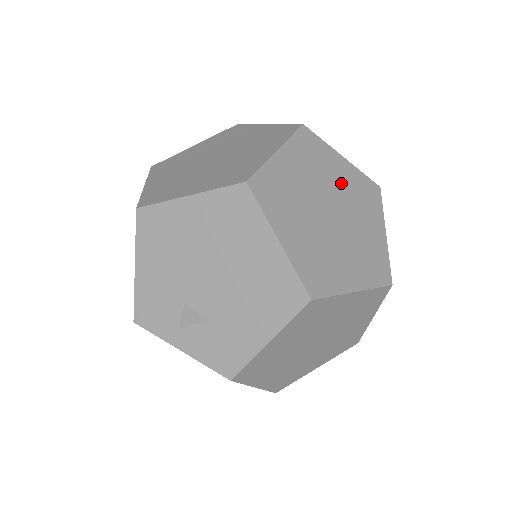
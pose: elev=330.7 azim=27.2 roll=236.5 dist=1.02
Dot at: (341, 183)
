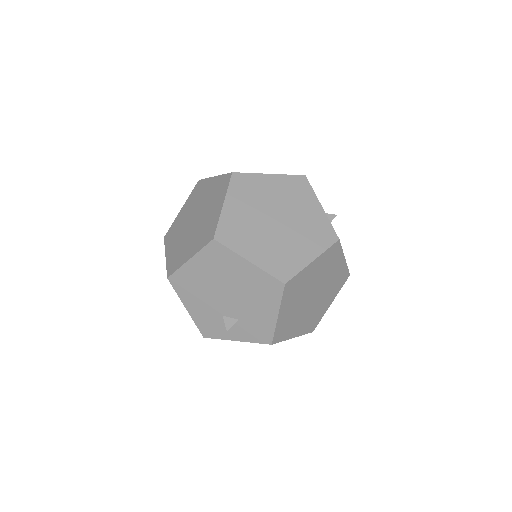
Dot at: (275, 194)
